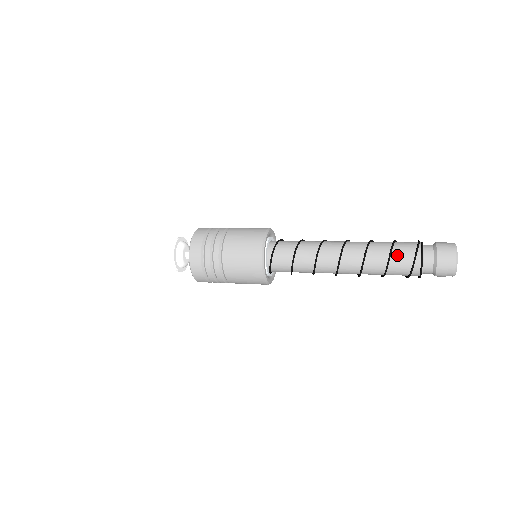
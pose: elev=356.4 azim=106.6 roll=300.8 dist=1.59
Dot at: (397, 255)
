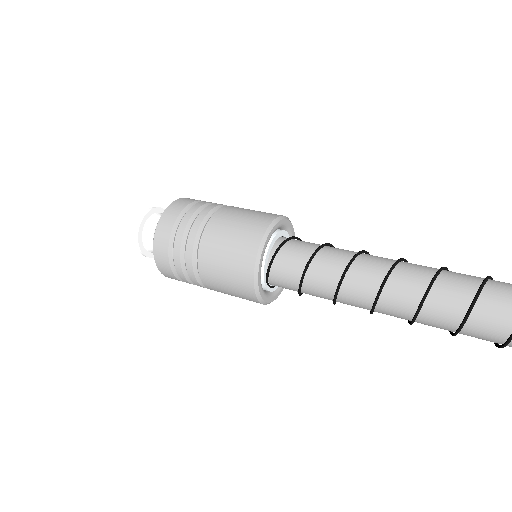
Dot at: (496, 289)
